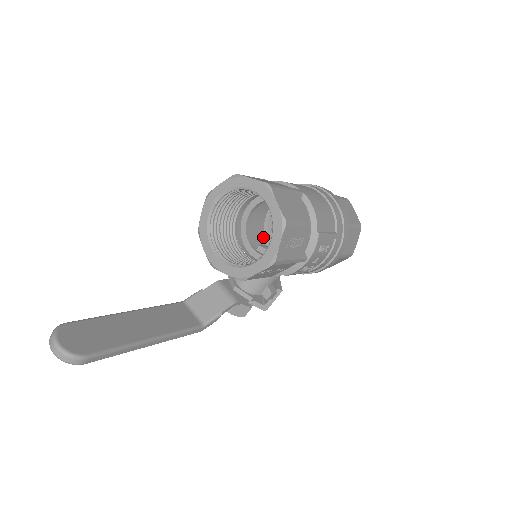
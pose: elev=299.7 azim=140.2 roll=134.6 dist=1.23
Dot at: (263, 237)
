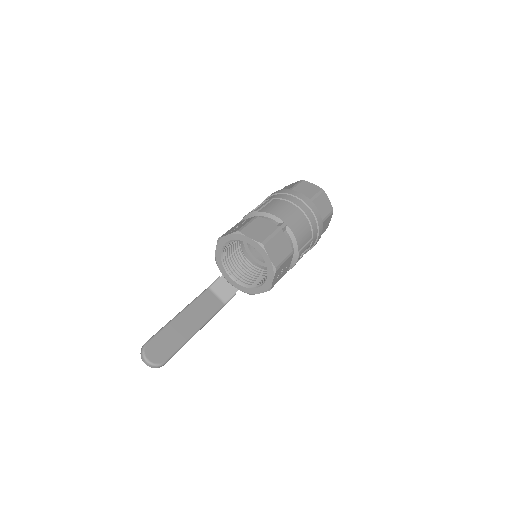
Dot at: occluded
